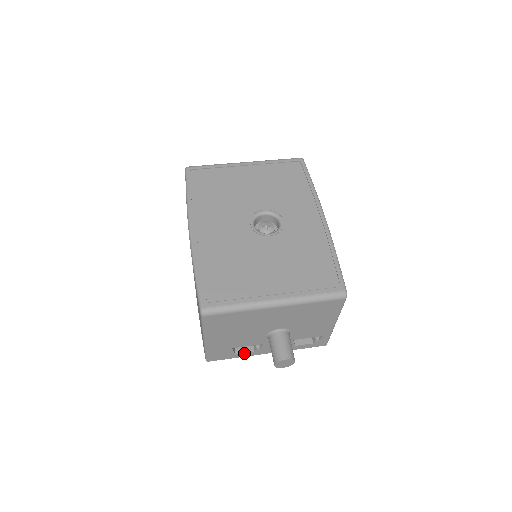
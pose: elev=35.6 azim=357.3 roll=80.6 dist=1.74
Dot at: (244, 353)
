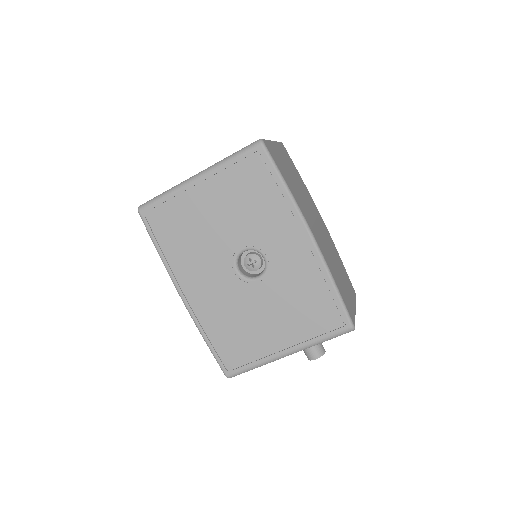
Dot at: occluded
